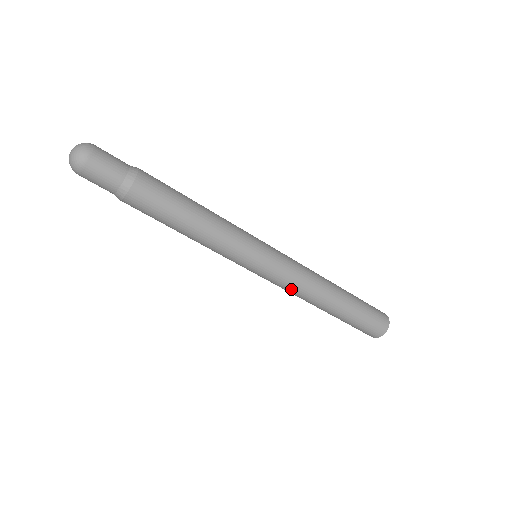
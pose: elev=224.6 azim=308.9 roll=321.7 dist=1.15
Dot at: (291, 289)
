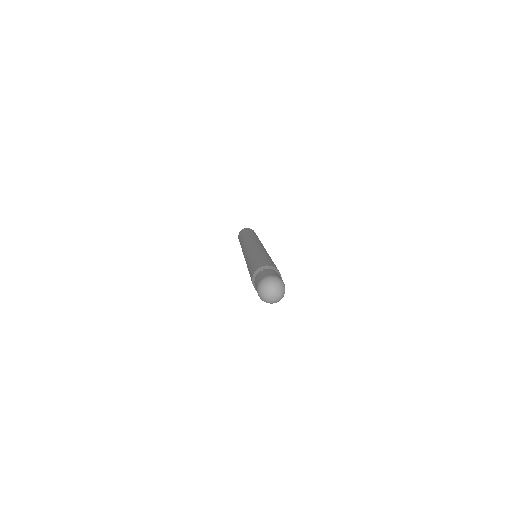
Dot at: occluded
